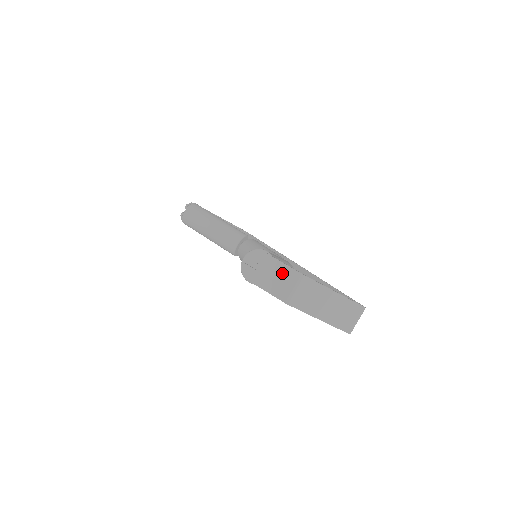
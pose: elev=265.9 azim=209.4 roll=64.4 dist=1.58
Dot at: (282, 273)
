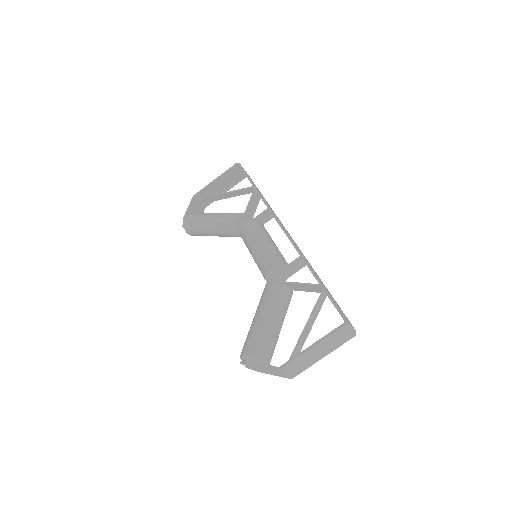
Dot at: (268, 370)
